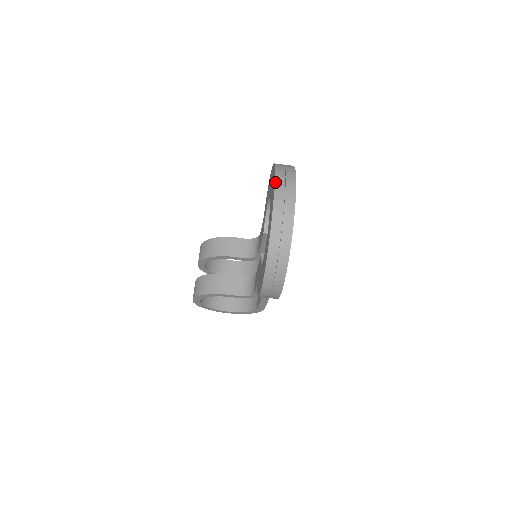
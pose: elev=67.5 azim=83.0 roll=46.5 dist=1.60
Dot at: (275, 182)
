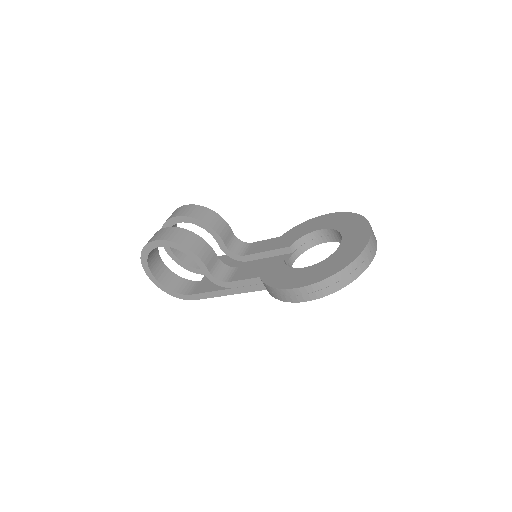
Dot at: occluded
